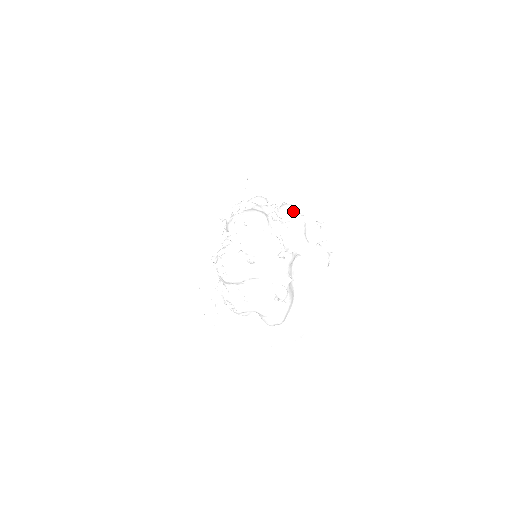
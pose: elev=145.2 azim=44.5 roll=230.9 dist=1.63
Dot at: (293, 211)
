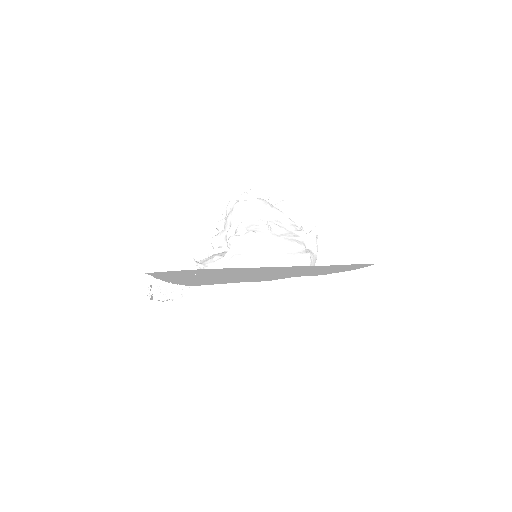
Dot at: occluded
